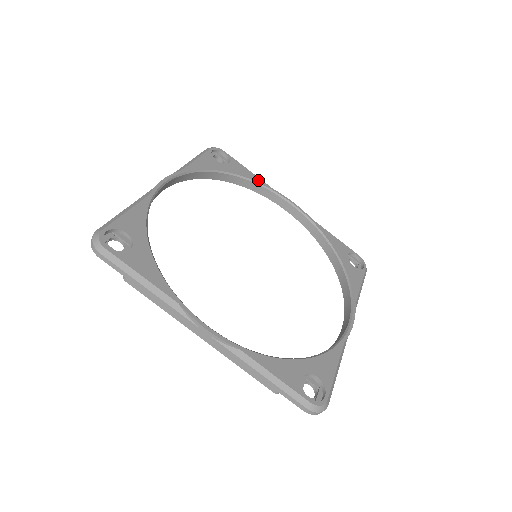
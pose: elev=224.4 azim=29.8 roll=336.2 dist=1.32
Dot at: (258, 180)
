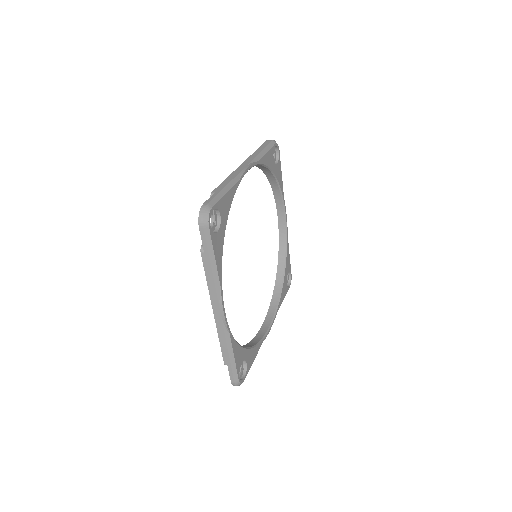
Dot at: (282, 187)
